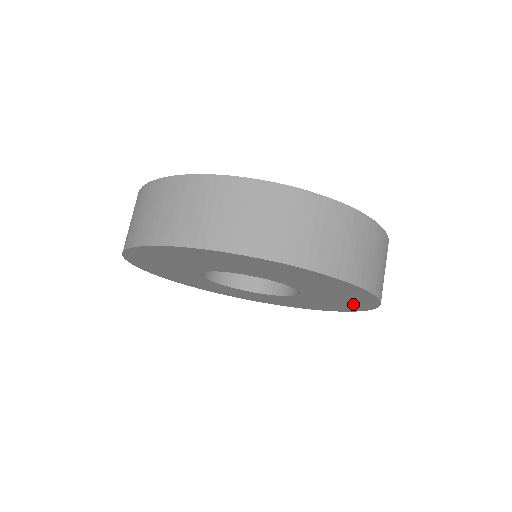
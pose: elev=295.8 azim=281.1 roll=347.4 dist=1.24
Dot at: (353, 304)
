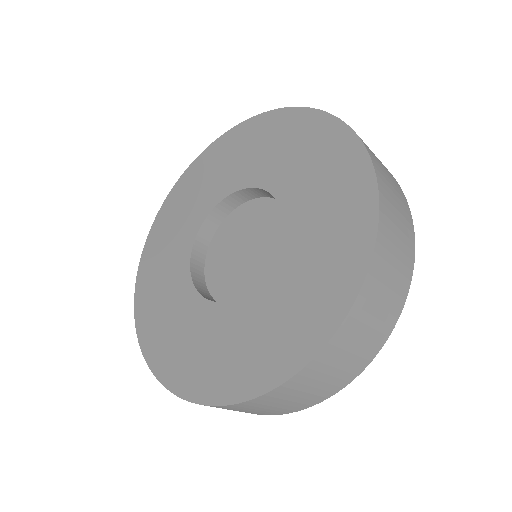
Dot at: (334, 276)
